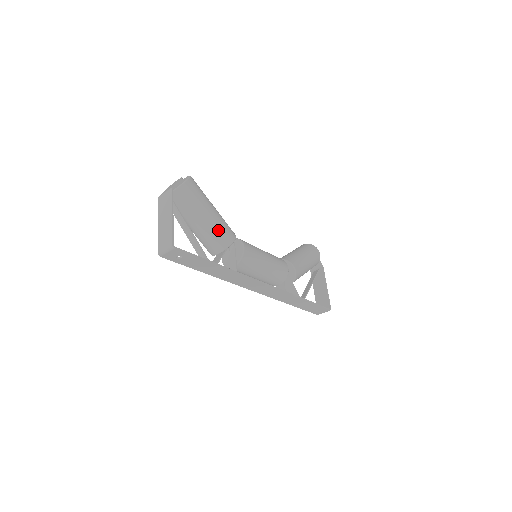
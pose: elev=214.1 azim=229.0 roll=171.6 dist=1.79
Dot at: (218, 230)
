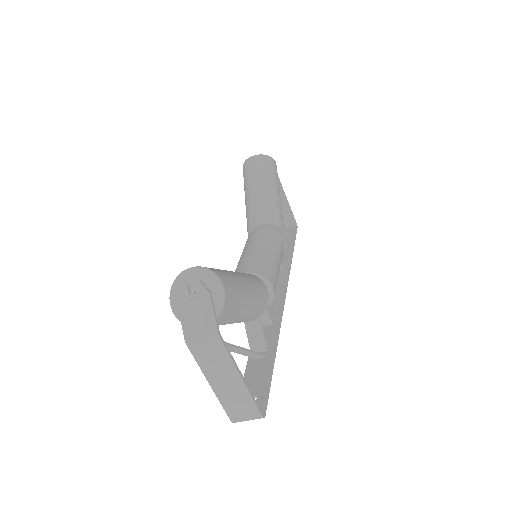
Dot at: (257, 307)
